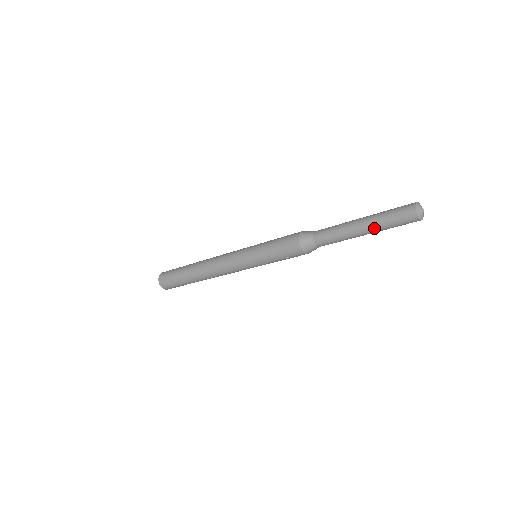
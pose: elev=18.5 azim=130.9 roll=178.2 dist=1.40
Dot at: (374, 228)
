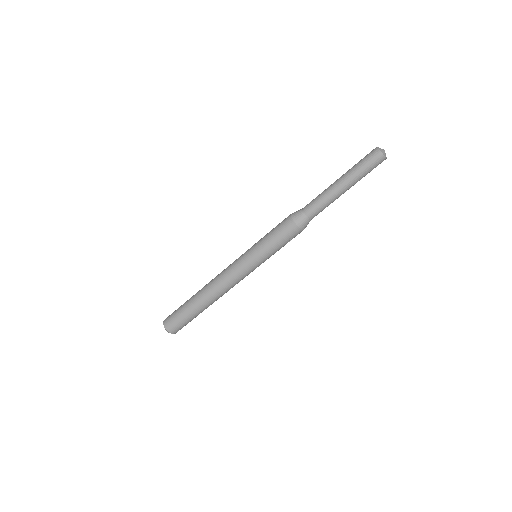
Dot at: (353, 181)
